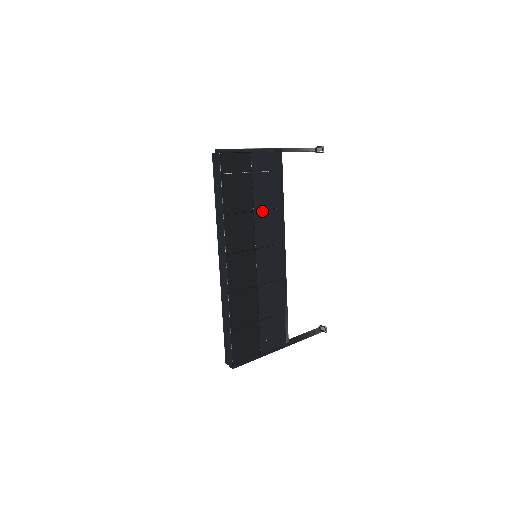
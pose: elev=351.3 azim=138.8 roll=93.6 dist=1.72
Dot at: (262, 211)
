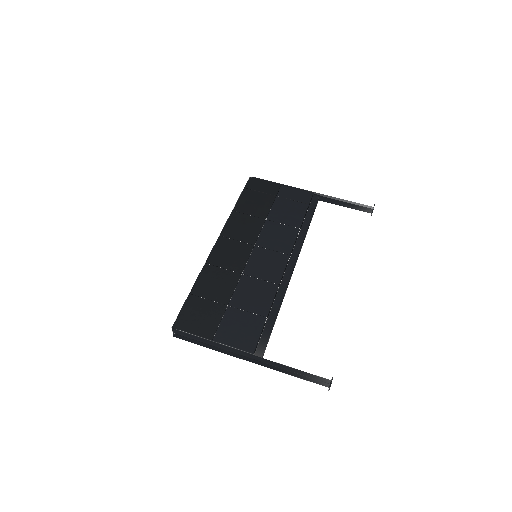
Dot at: (276, 223)
